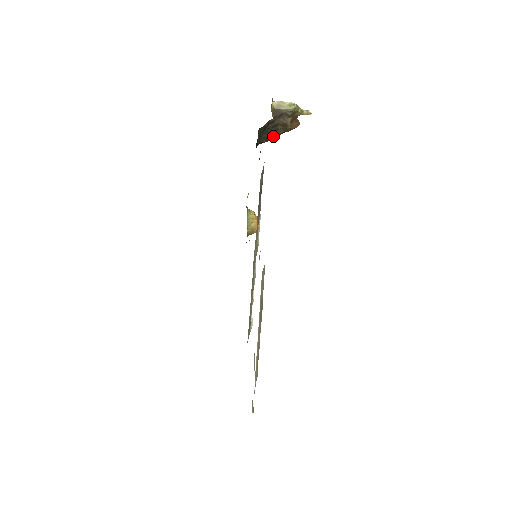
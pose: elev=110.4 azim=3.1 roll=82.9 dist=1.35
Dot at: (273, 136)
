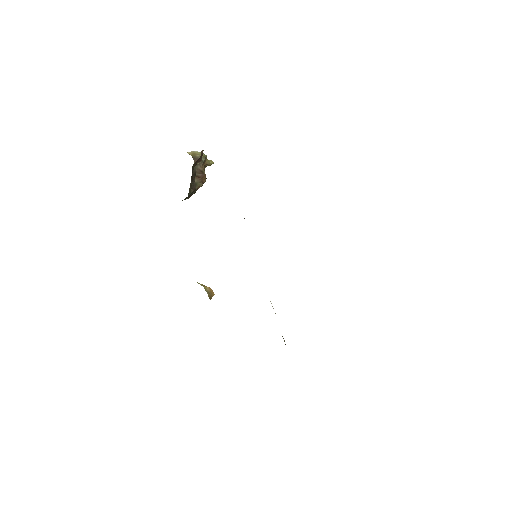
Dot at: occluded
